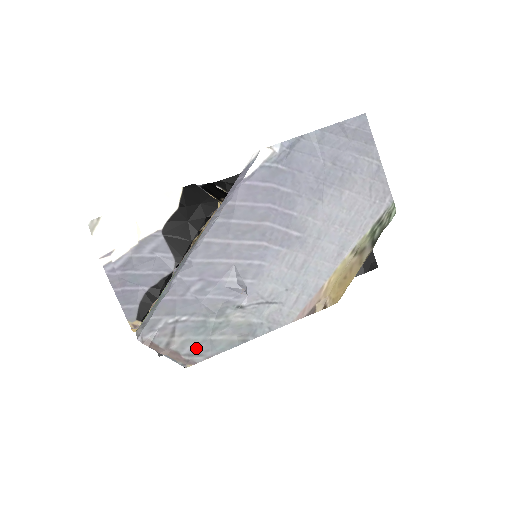
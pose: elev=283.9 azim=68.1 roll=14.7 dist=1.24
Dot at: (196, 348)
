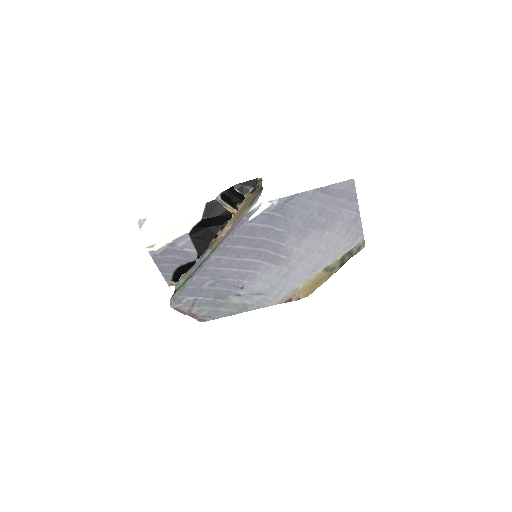
Dot at: (208, 313)
